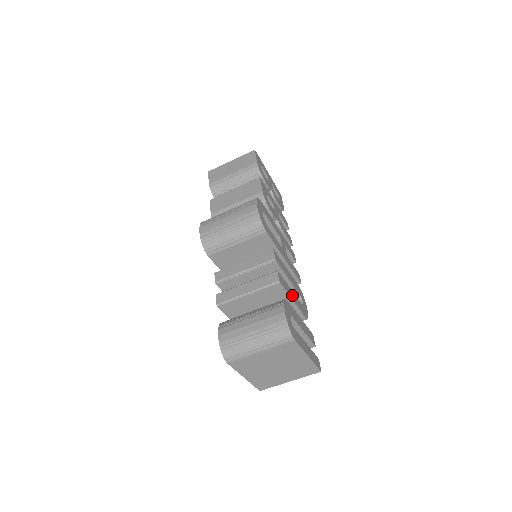
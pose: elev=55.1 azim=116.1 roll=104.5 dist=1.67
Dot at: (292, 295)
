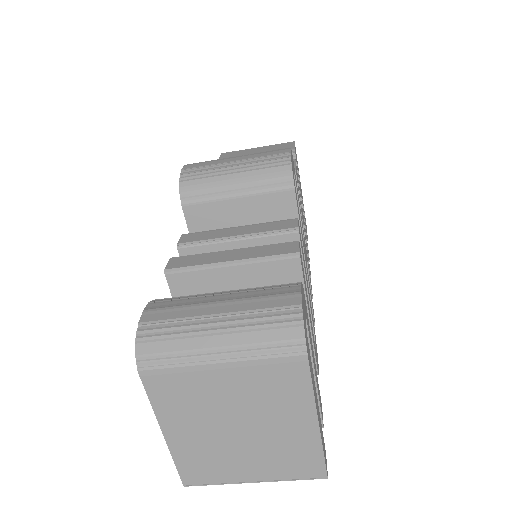
Dot at: (308, 307)
